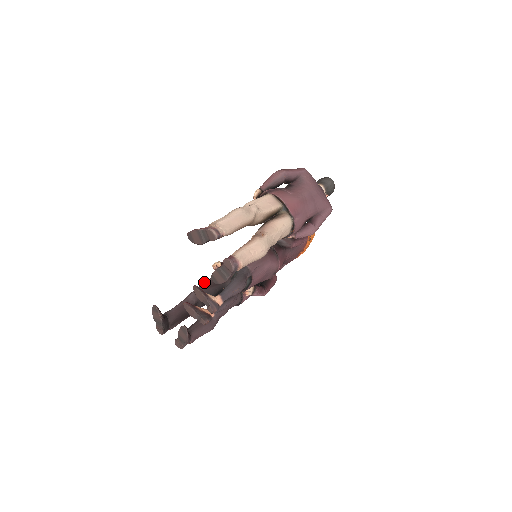
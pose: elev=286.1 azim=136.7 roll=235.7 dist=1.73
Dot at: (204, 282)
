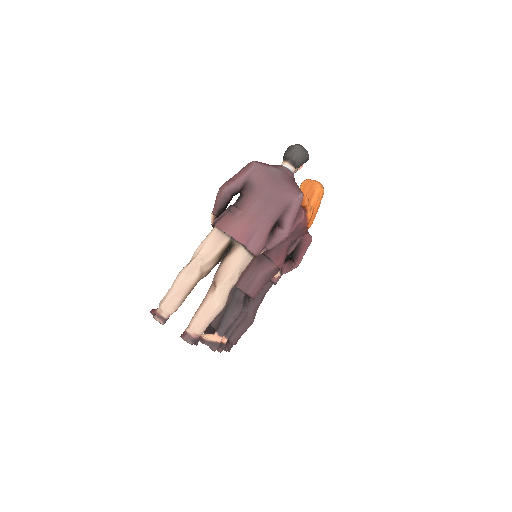
Dot at: occluded
